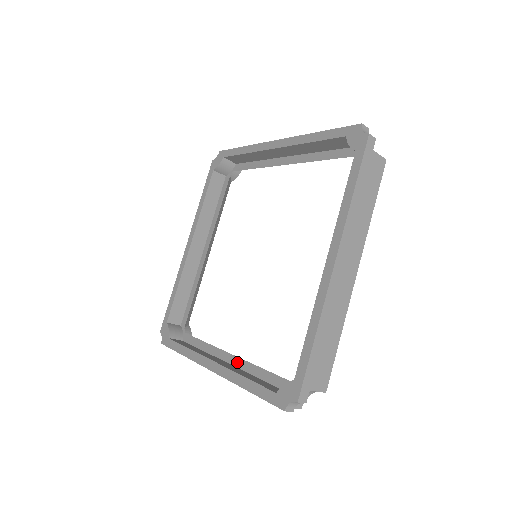
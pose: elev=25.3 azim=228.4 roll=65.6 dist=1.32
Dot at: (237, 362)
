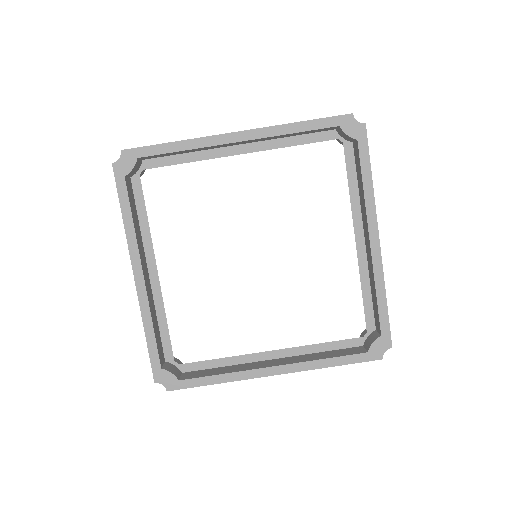
Dot at: (155, 284)
